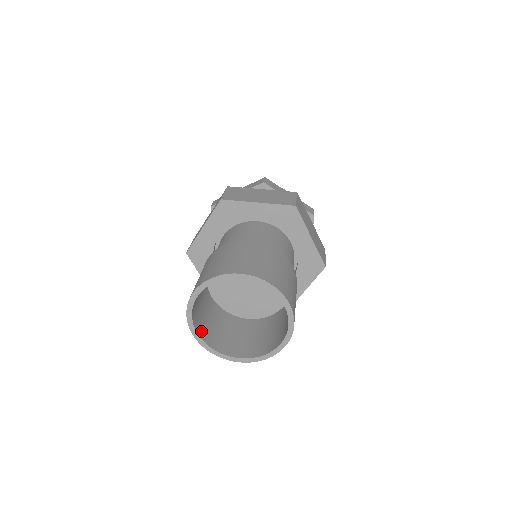
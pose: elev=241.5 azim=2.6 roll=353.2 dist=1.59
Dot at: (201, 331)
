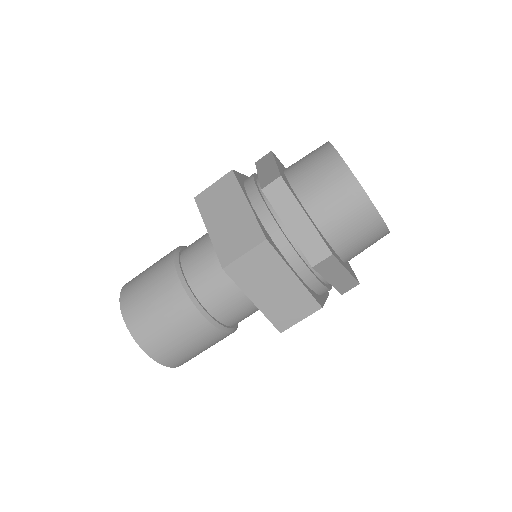
Dot at: occluded
